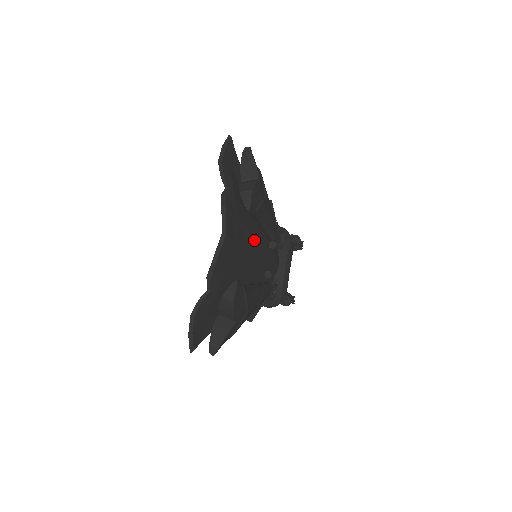
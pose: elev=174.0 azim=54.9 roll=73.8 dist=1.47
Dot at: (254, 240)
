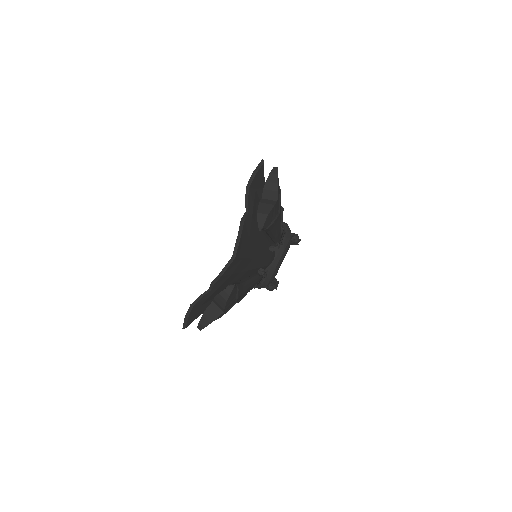
Dot at: (258, 249)
